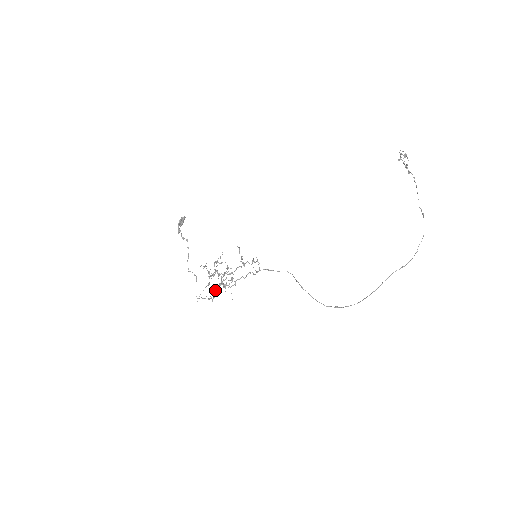
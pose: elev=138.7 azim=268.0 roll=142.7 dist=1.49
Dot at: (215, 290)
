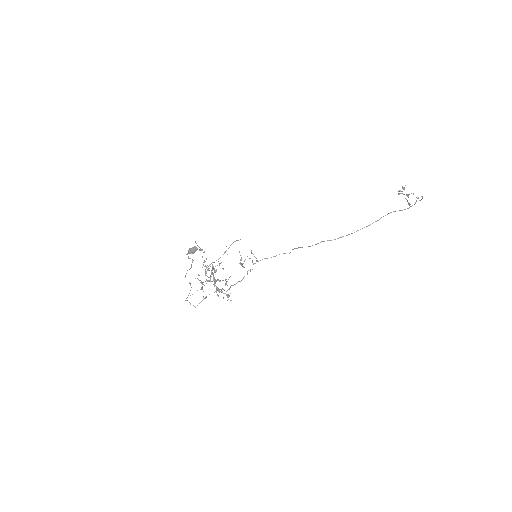
Dot at: (205, 270)
